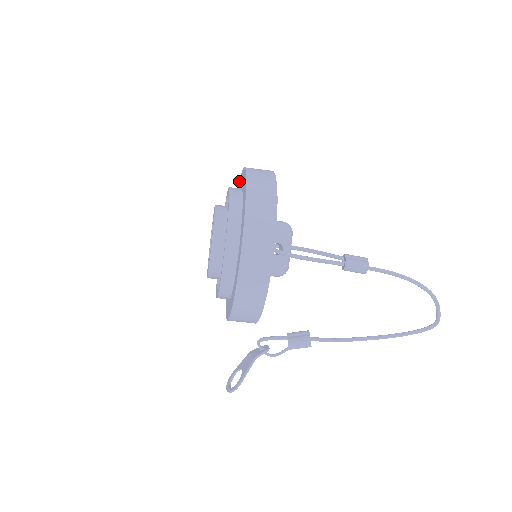
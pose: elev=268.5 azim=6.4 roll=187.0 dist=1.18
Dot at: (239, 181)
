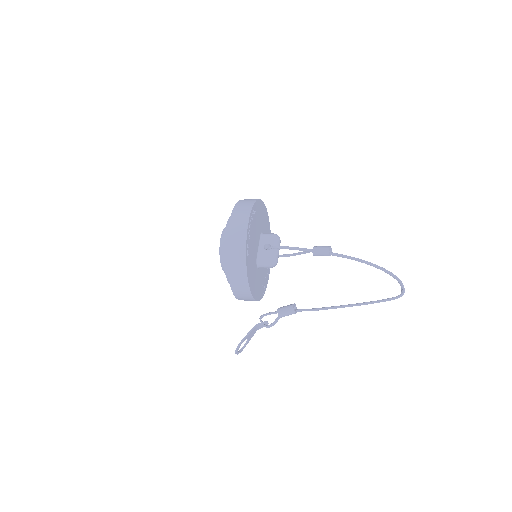
Dot at: occluded
